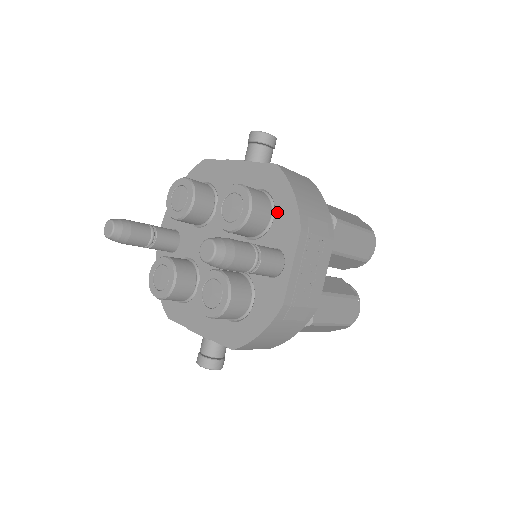
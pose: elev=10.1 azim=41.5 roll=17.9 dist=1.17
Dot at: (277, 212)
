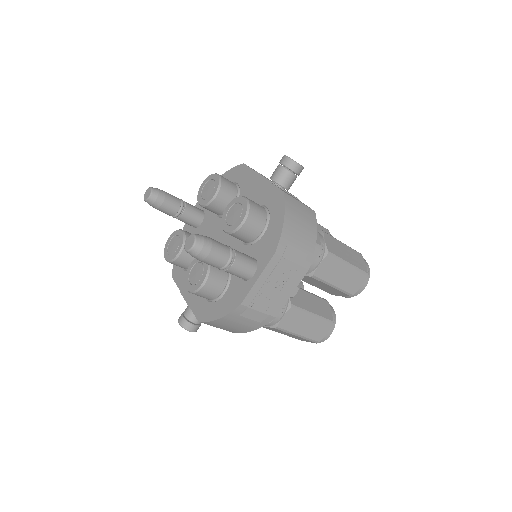
Dot at: (268, 230)
